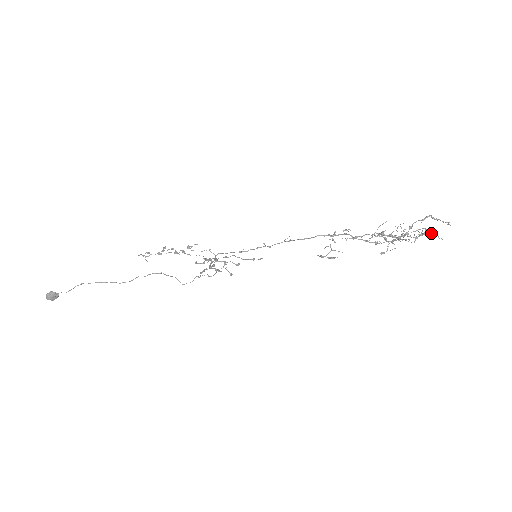
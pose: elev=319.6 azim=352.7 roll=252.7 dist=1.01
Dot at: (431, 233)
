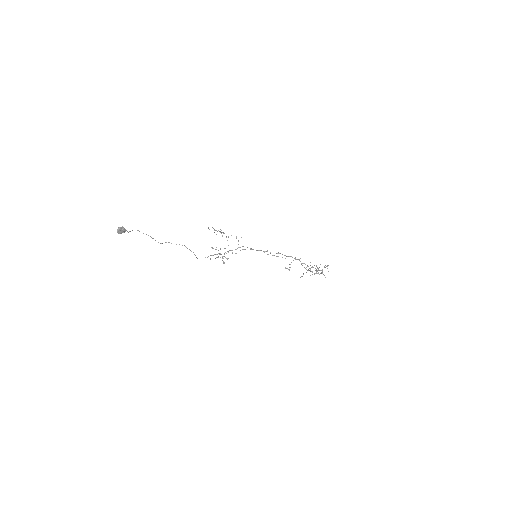
Dot at: (323, 274)
